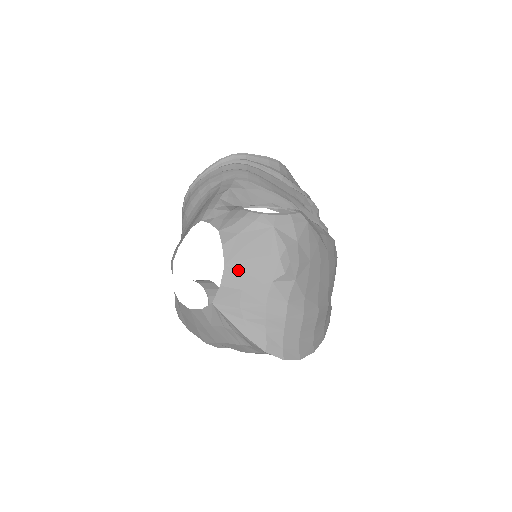
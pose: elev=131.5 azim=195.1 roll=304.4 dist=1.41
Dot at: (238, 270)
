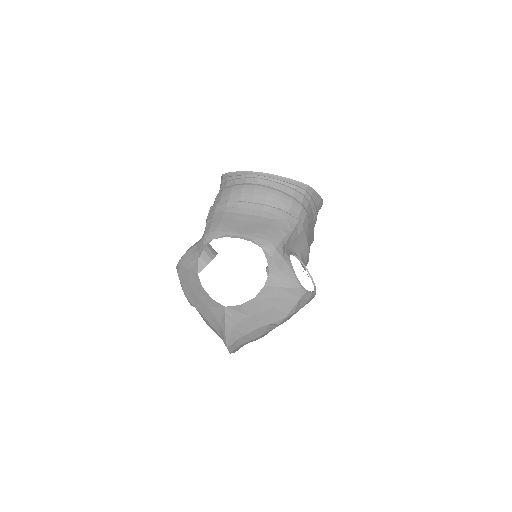
Dot at: (259, 306)
